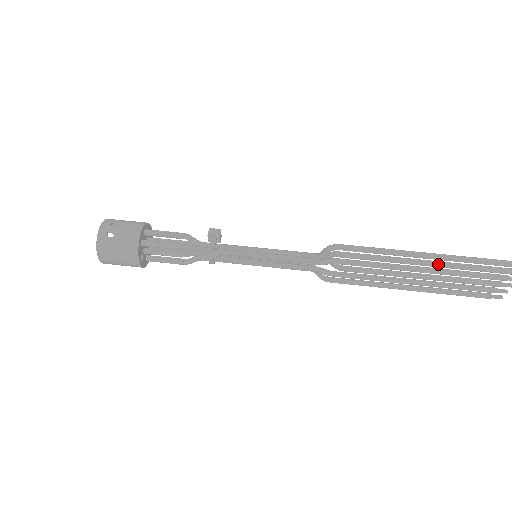
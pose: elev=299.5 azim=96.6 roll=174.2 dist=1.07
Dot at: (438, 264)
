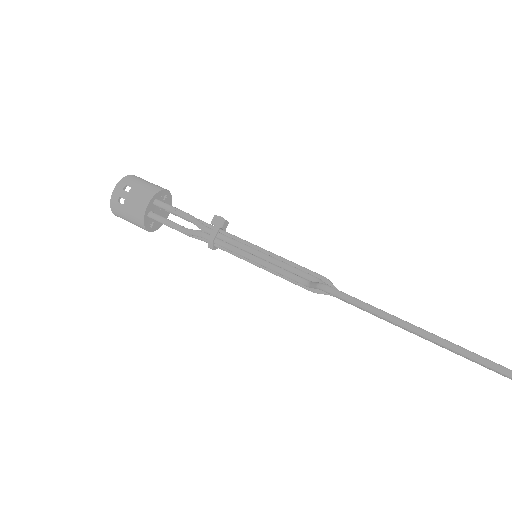
Dot at: occluded
